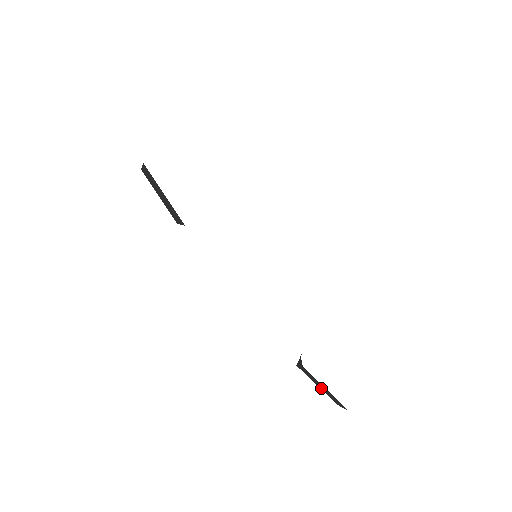
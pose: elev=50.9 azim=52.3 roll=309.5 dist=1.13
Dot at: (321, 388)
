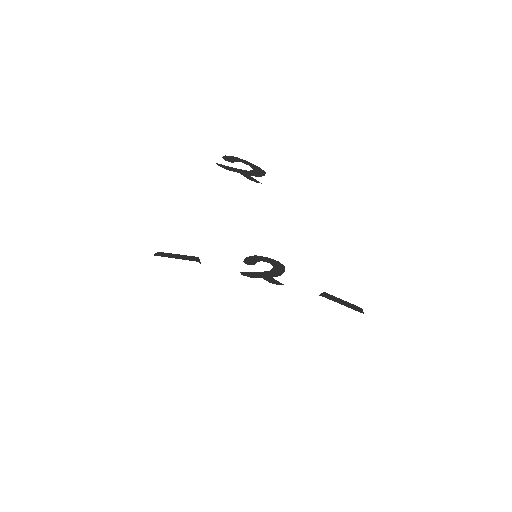
Dot at: occluded
